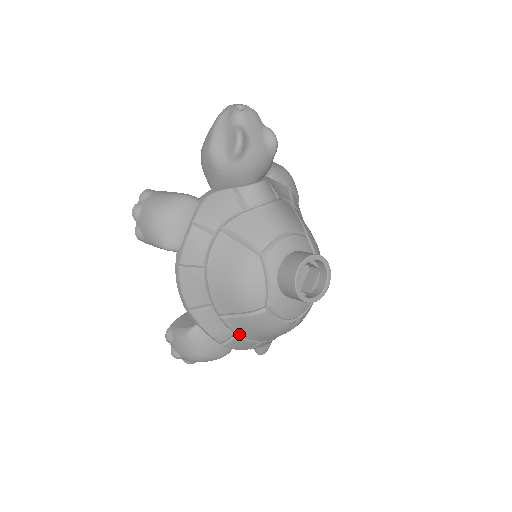
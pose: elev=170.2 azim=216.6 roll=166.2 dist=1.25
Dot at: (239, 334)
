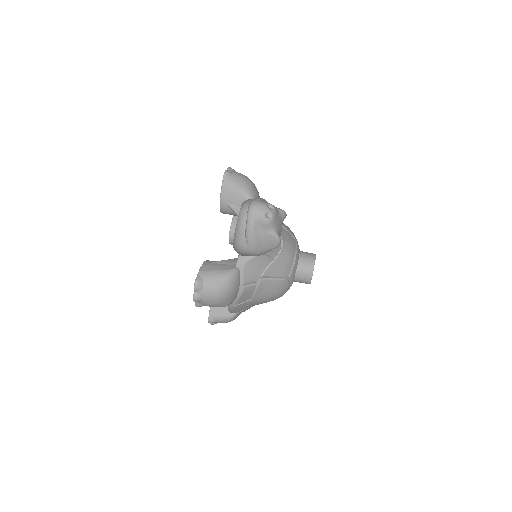
Dot at: occluded
